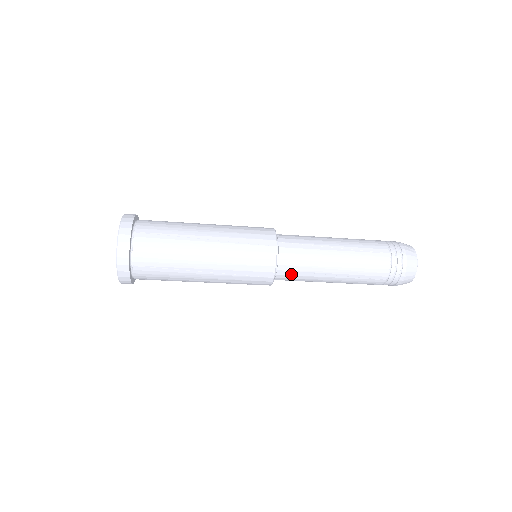
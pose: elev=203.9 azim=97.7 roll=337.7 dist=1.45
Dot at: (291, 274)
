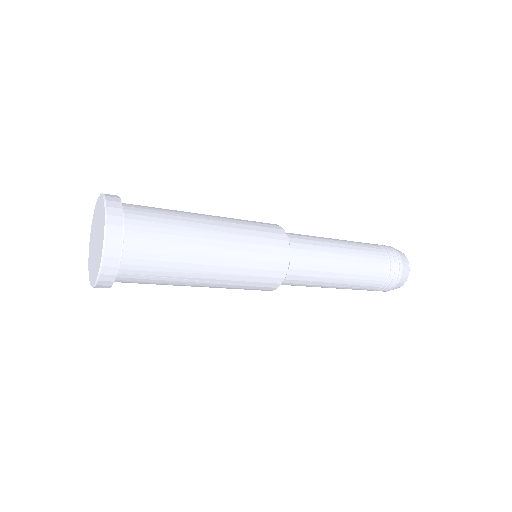
Dot at: (294, 282)
